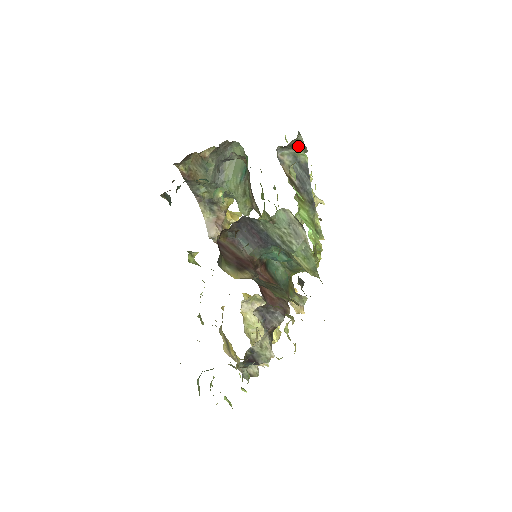
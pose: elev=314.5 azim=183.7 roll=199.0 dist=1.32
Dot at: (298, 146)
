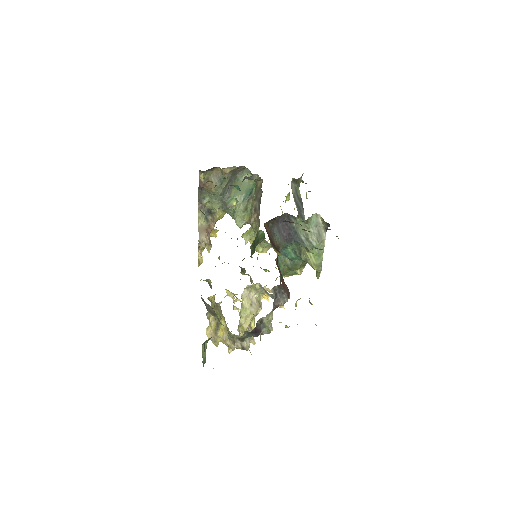
Dot at: (298, 184)
